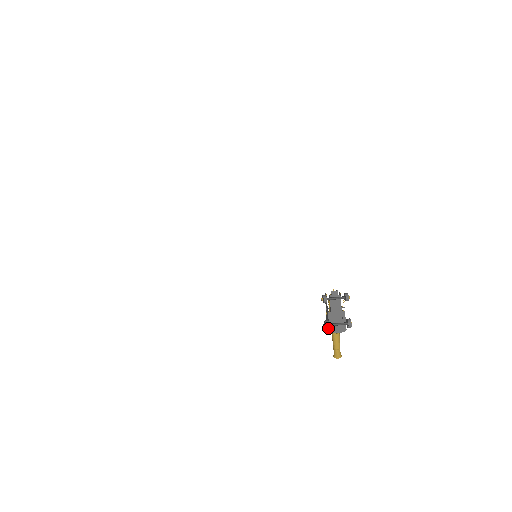
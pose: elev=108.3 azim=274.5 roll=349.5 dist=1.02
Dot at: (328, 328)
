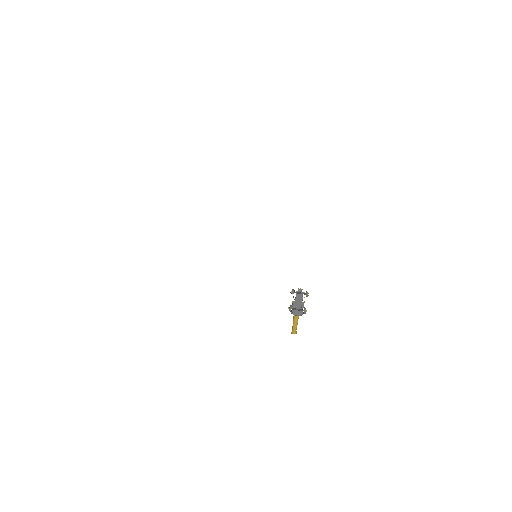
Dot at: (290, 310)
